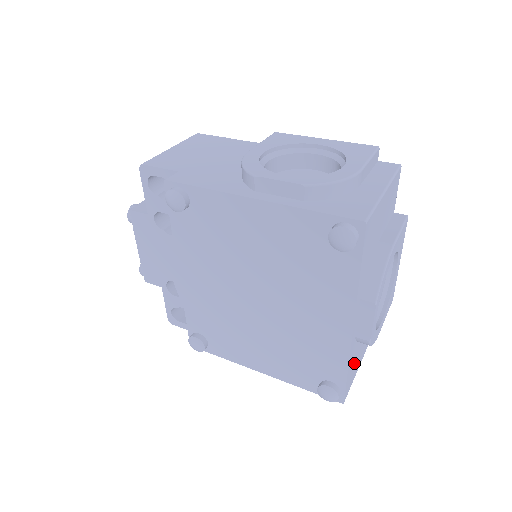
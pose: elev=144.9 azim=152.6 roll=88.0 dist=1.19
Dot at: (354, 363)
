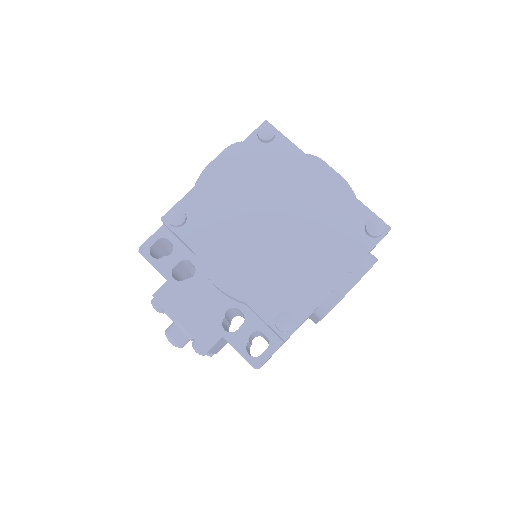
Dot at: occluded
